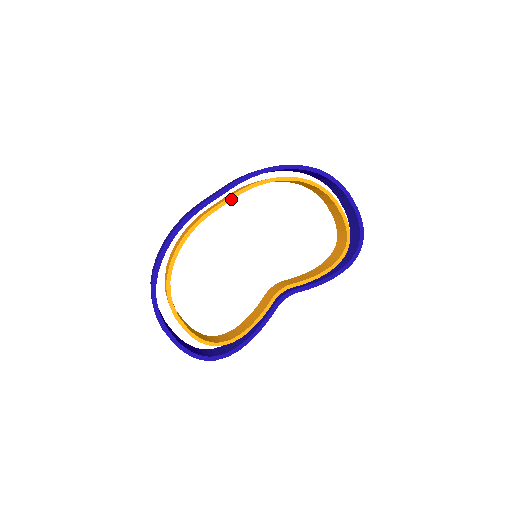
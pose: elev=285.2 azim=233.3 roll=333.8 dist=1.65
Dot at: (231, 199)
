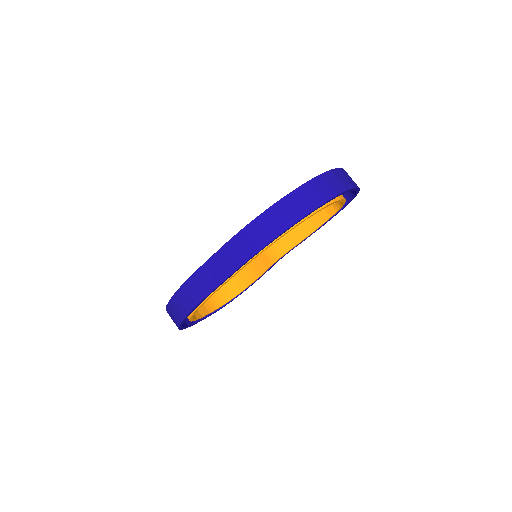
Dot at: occluded
